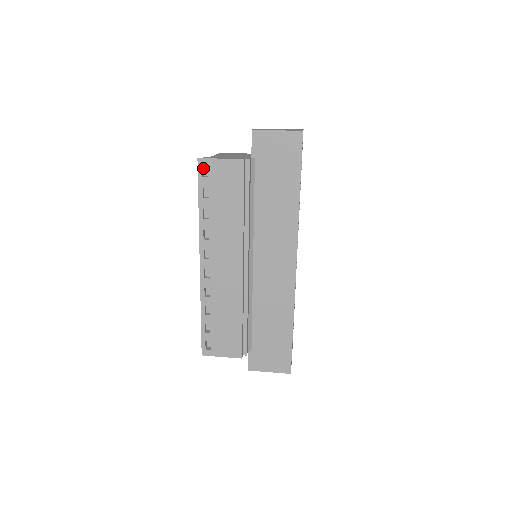
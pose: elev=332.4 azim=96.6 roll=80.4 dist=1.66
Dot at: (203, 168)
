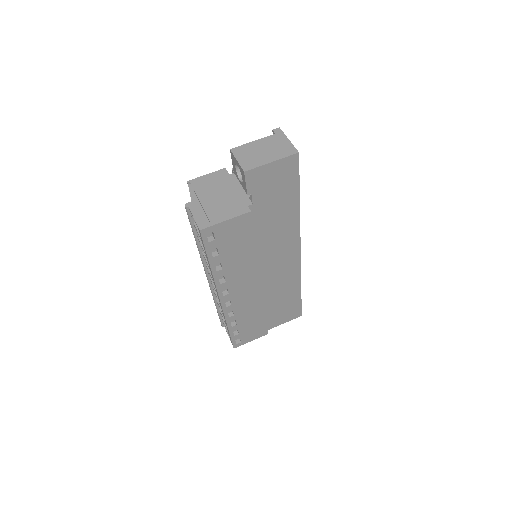
Dot at: occluded
